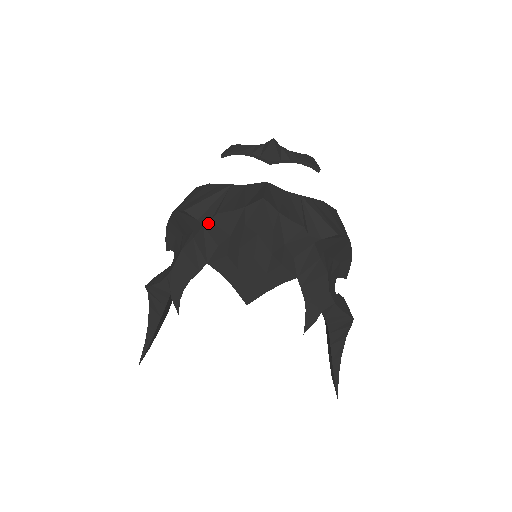
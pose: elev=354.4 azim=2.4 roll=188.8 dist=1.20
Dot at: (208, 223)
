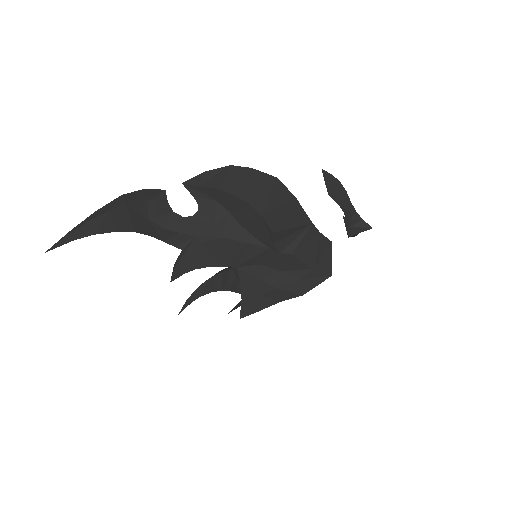
Dot at: (276, 252)
